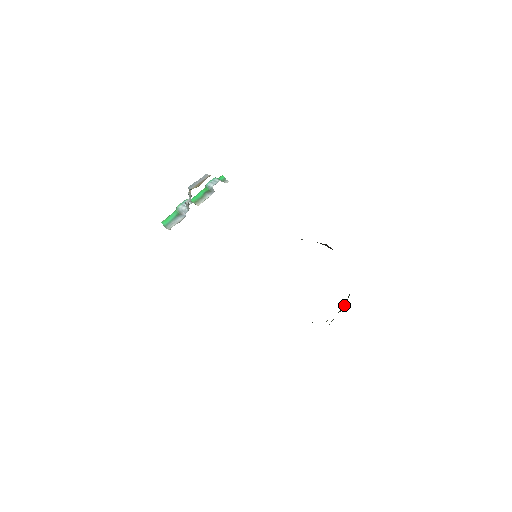
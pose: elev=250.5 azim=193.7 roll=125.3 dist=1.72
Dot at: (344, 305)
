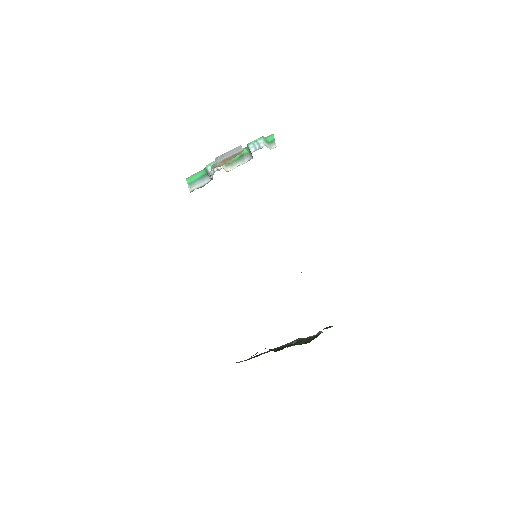
Dot at: (309, 340)
